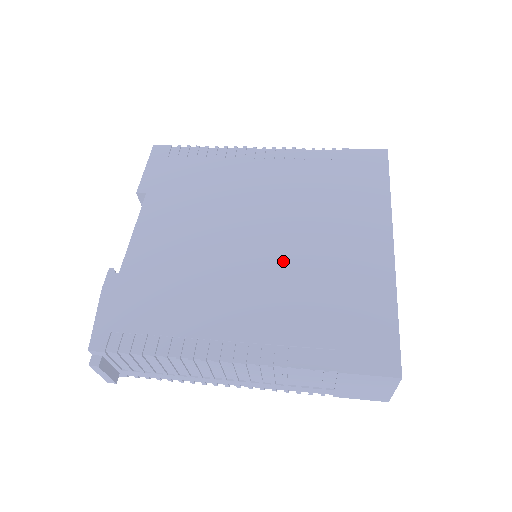
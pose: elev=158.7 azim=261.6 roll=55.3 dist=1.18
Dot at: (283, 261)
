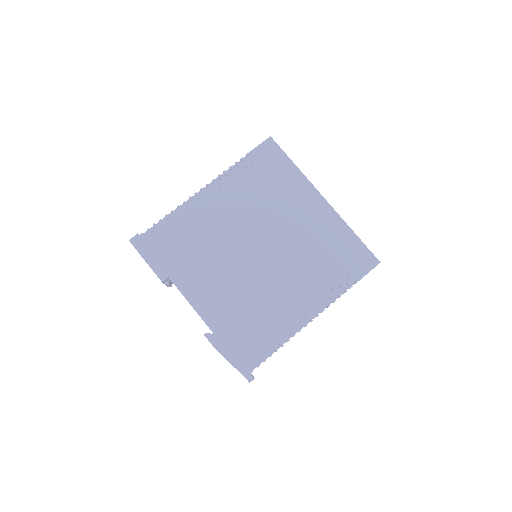
Dot at: (285, 252)
